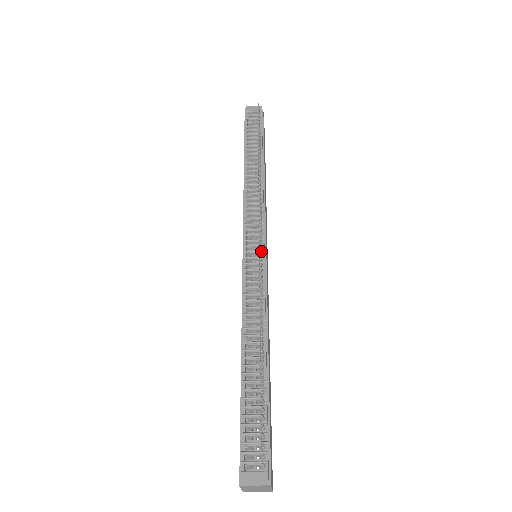
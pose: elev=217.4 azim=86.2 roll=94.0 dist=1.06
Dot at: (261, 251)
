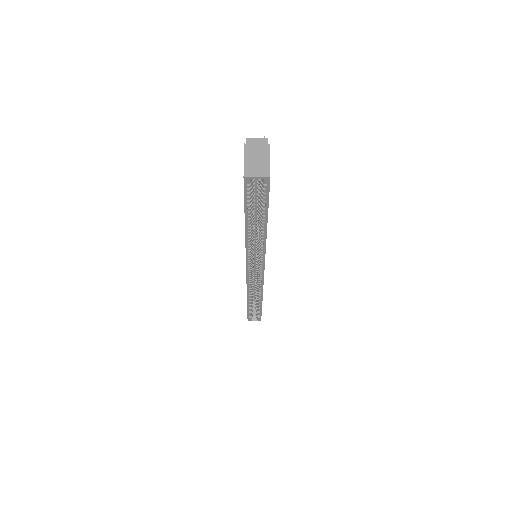
Dot at: occluded
